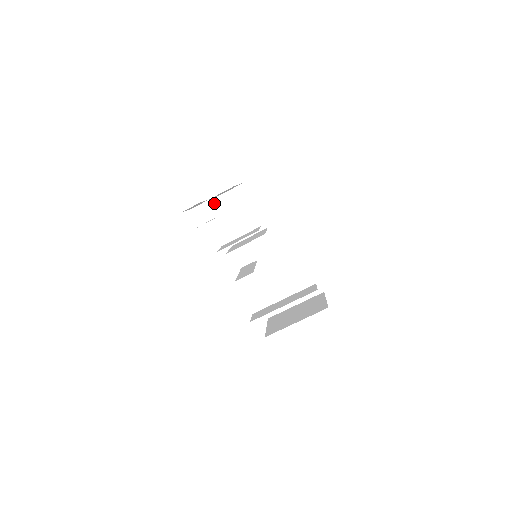
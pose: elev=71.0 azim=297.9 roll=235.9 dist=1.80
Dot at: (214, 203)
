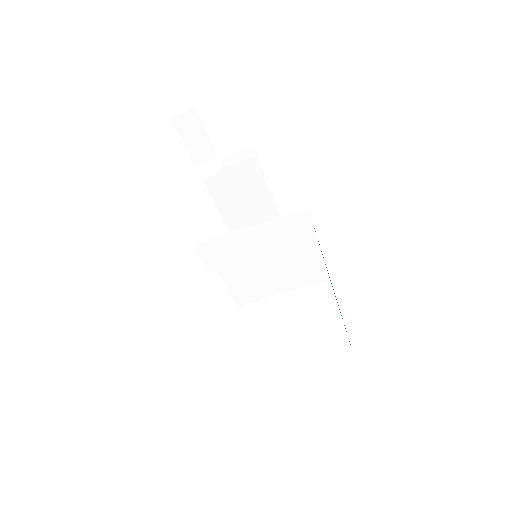
Dot at: occluded
